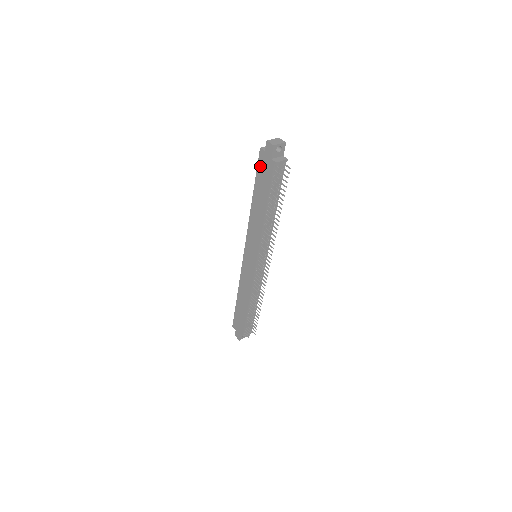
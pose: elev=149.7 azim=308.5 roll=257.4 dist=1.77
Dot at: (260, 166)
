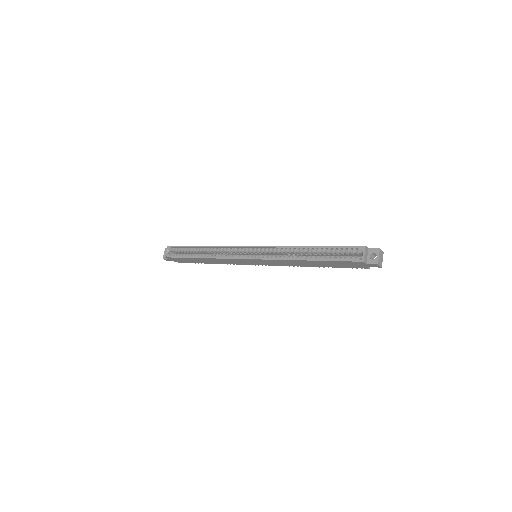
Dot at: (347, 263)
